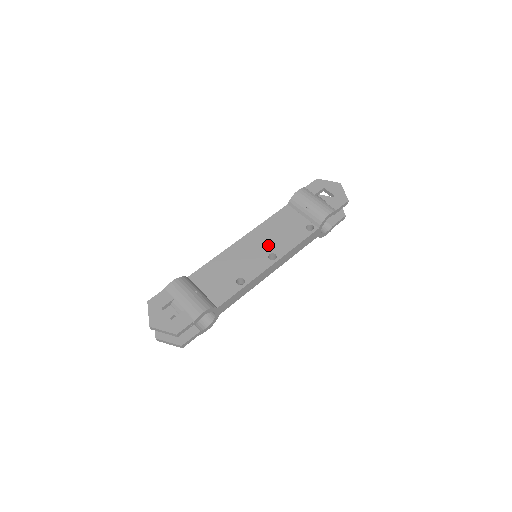
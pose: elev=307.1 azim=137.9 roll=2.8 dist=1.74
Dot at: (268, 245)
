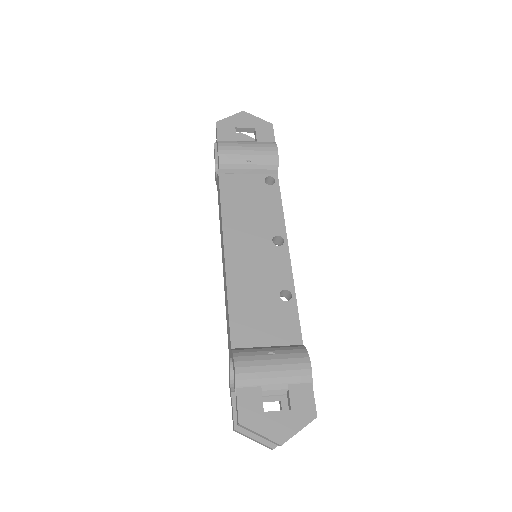
Dot at: (259, 233)
